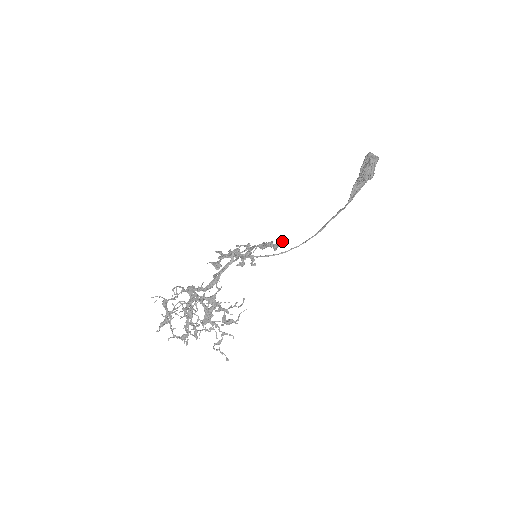
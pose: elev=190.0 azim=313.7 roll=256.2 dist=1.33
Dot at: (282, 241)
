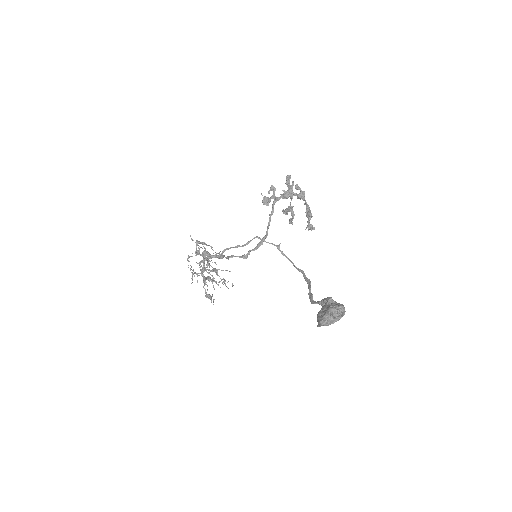
Dot at: occluded
